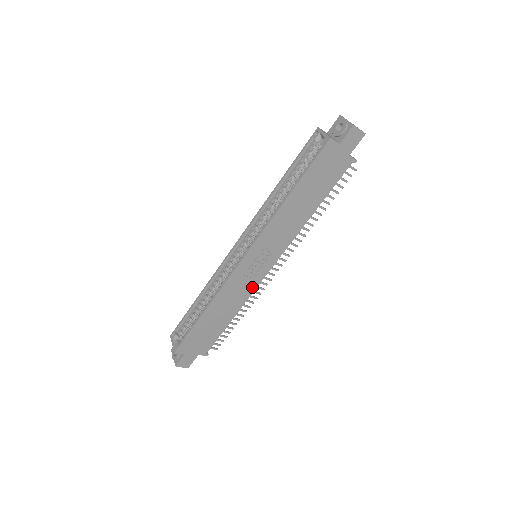
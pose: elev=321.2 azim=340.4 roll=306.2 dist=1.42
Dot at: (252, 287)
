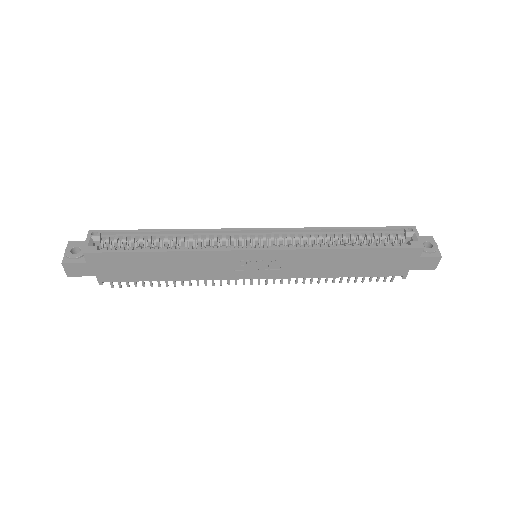
Dot at: (222, 275)
